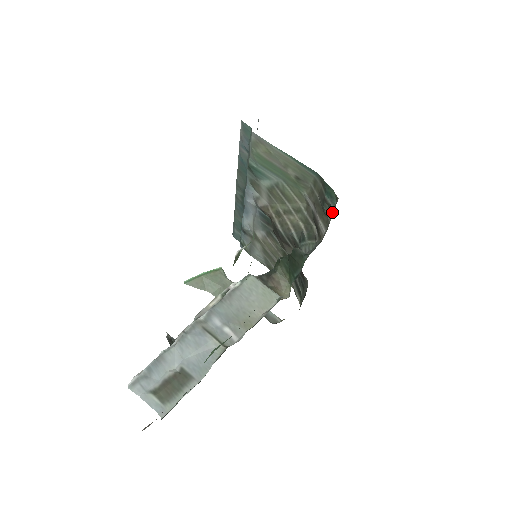
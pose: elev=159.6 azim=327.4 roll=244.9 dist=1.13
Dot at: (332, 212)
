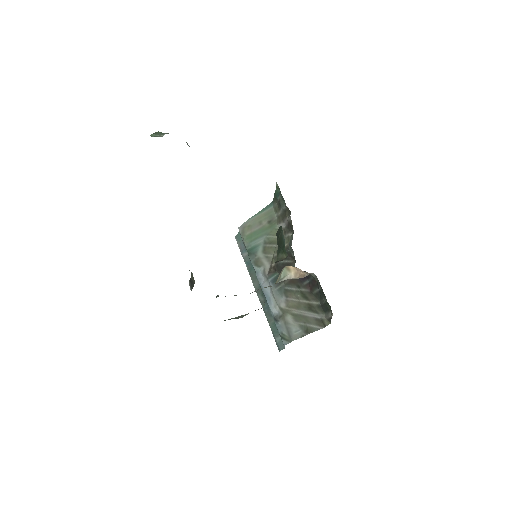
Dot at: occluded
